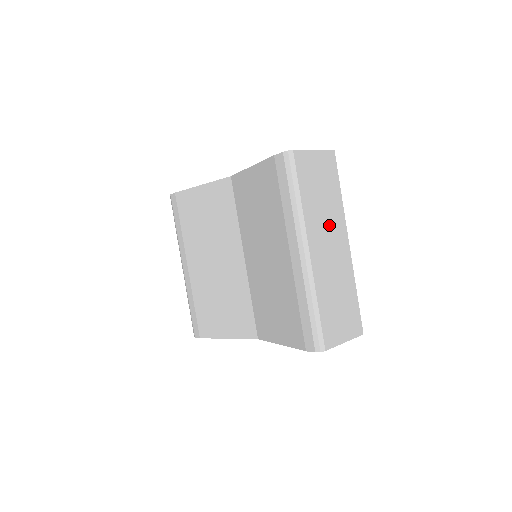
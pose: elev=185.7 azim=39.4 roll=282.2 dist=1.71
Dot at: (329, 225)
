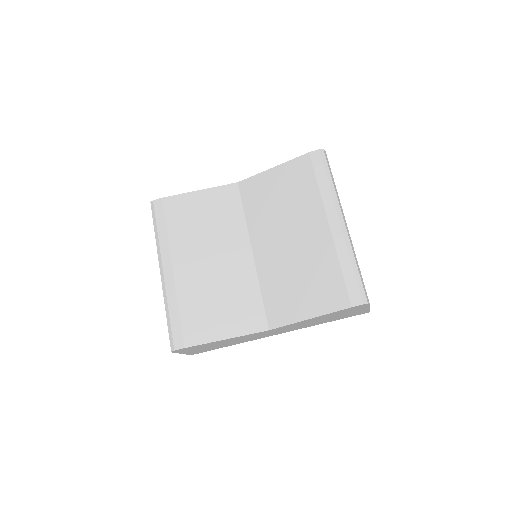
Dot at: occluded
